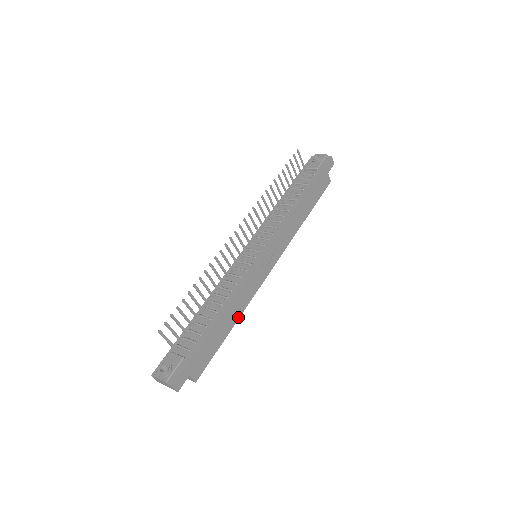
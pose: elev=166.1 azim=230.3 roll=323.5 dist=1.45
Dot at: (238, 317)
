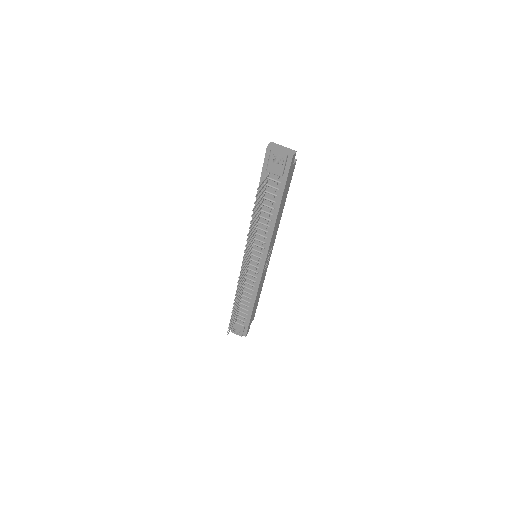
Dot at: occluded
